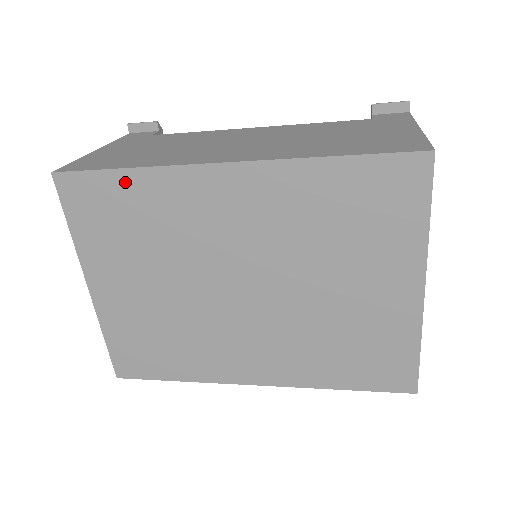
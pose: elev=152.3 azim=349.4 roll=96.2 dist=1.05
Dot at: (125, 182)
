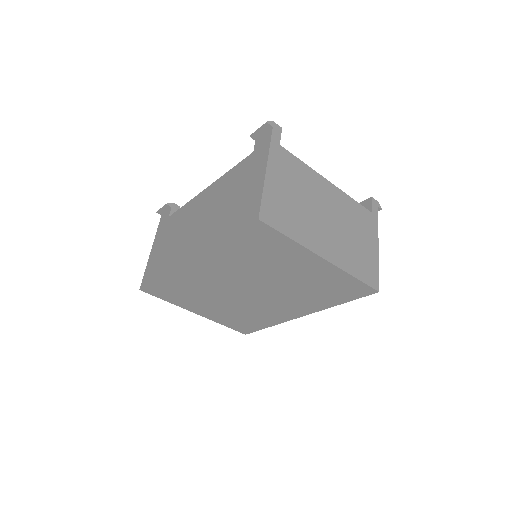
Dot at: (165, 281)
